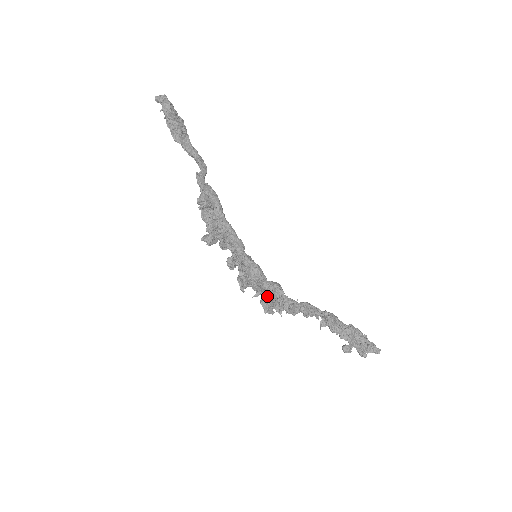
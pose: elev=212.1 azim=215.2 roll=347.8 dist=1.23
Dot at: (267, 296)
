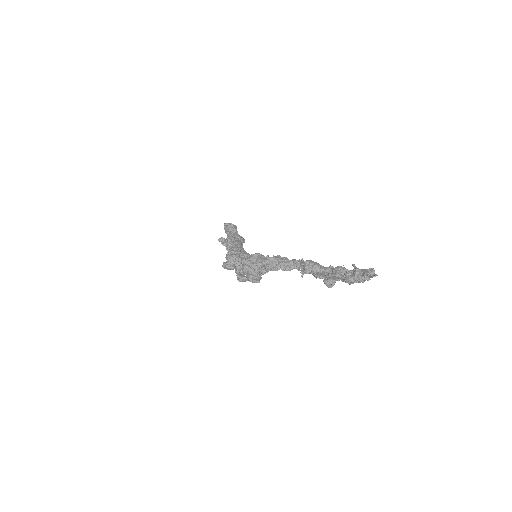
Dot at: (246, 259)
